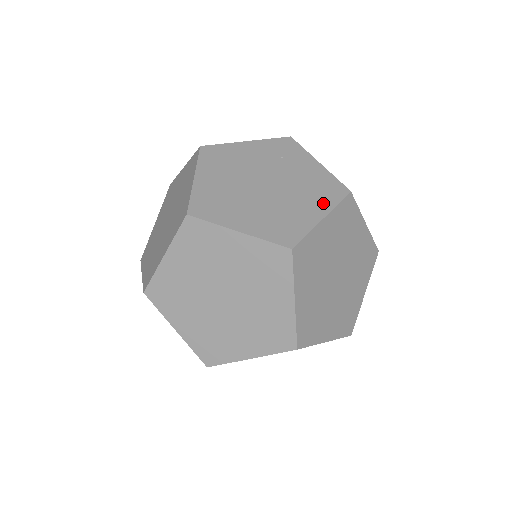
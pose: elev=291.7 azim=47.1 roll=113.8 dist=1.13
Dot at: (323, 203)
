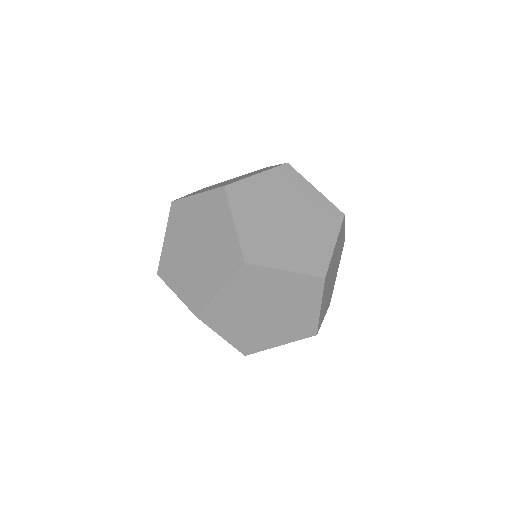
Dot at: (265, 168)
